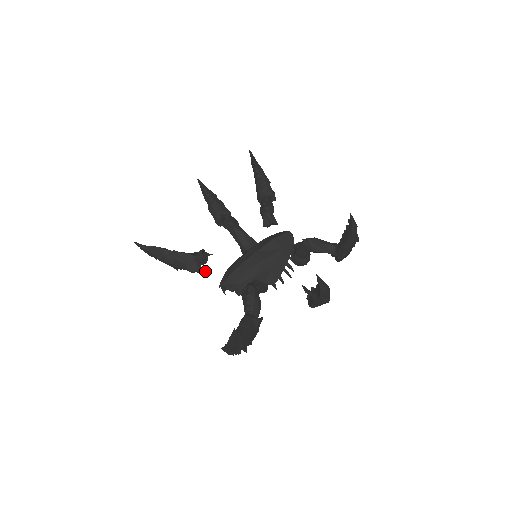
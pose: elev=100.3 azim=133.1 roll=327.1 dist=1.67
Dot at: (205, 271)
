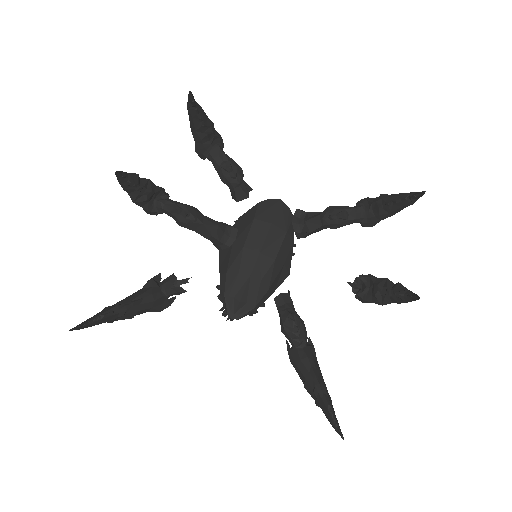
Dot at: occluded
